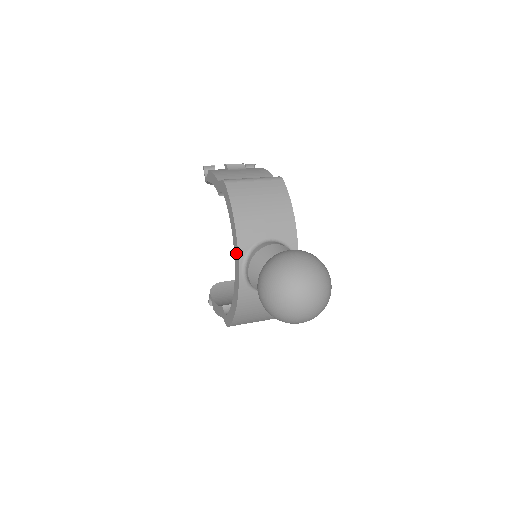
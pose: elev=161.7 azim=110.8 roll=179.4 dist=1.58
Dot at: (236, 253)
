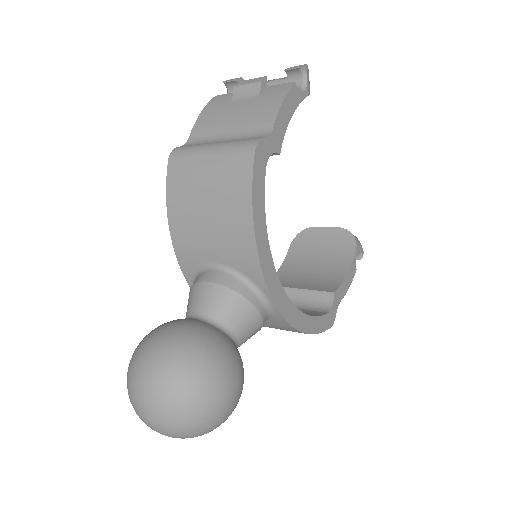
Dot at: occluded
